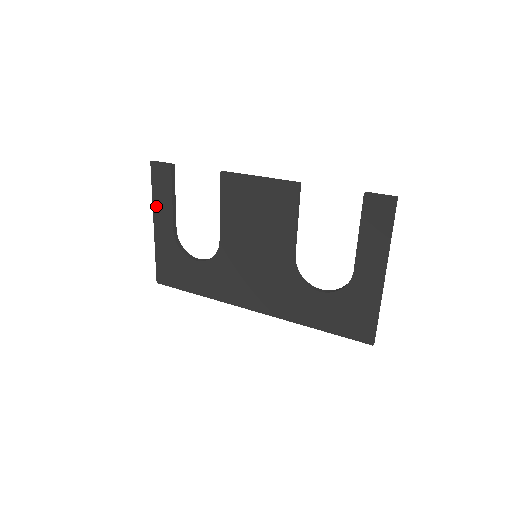
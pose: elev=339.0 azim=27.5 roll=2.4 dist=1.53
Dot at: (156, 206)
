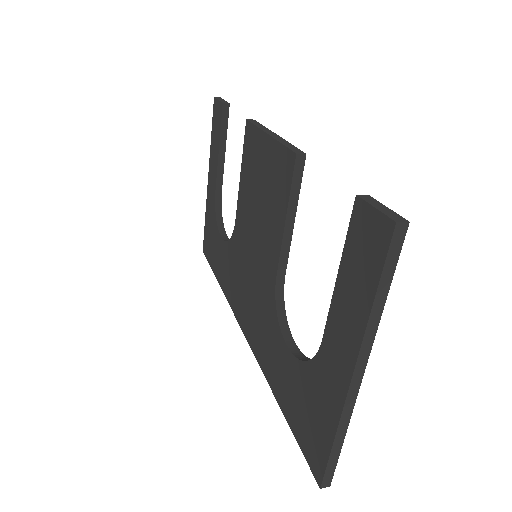
Dot at: (211, 156)
